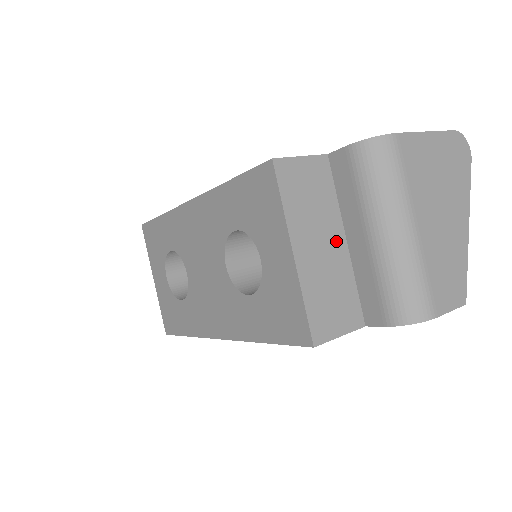
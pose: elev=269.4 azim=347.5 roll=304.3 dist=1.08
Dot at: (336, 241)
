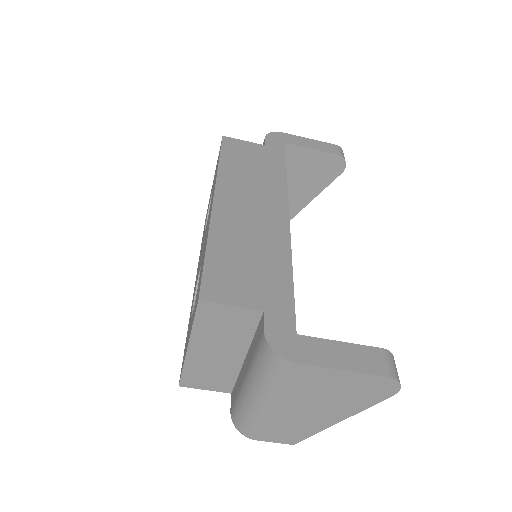
Dot at: (234, 354)
